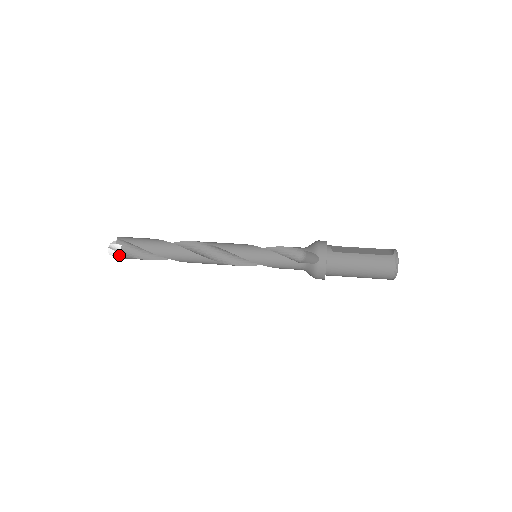
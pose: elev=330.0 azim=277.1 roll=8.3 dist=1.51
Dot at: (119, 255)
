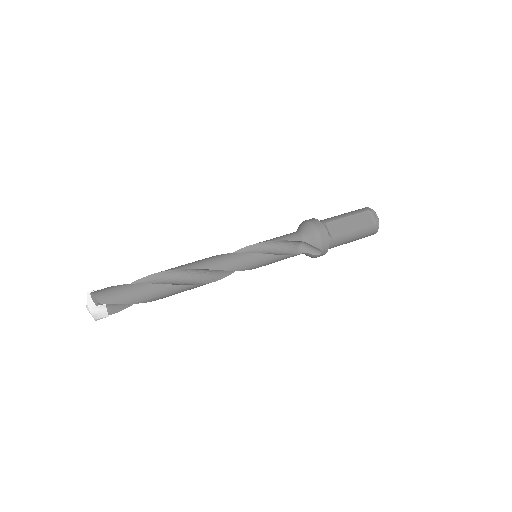
Dot at: (108, 315)
